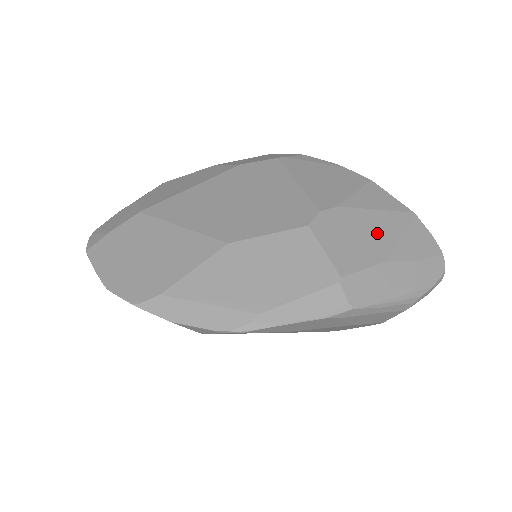
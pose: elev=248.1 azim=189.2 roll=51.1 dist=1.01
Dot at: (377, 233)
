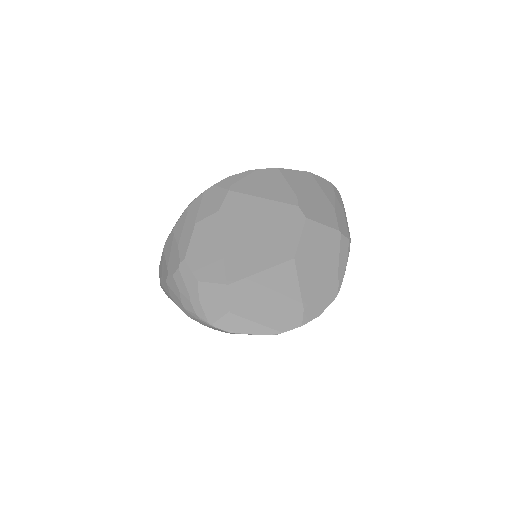
Dot at: (318, 196)
